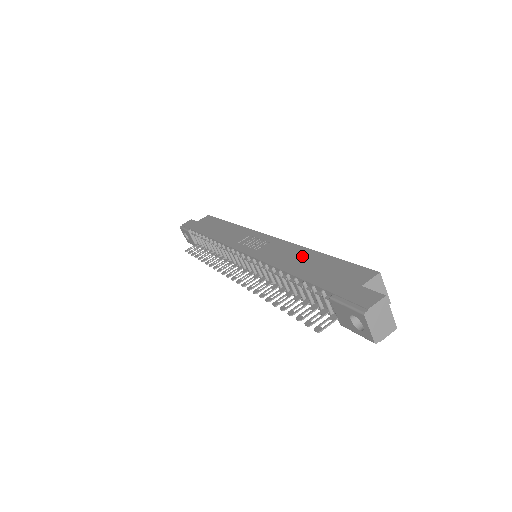
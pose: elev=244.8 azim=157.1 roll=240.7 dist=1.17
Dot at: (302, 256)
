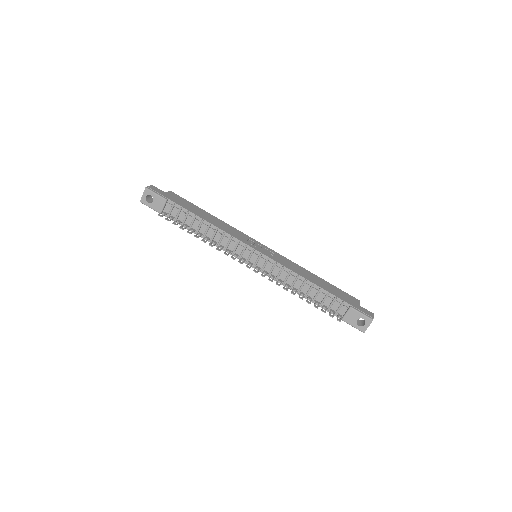
Dot at: (310, 275)
